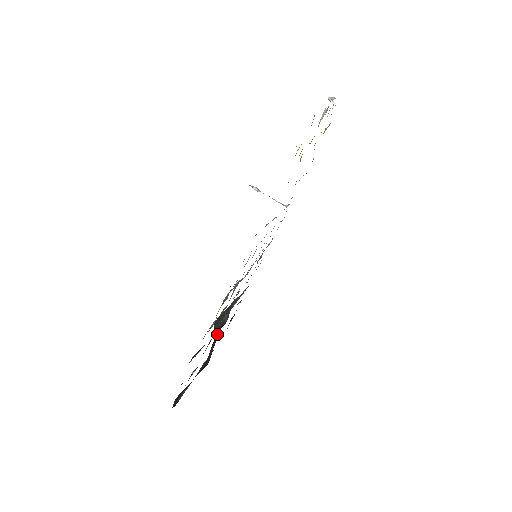
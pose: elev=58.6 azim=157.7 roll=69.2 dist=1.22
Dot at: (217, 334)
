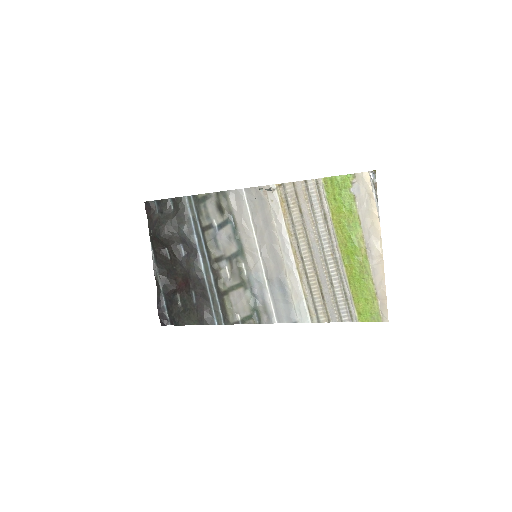
Dot at: (164, 246)
